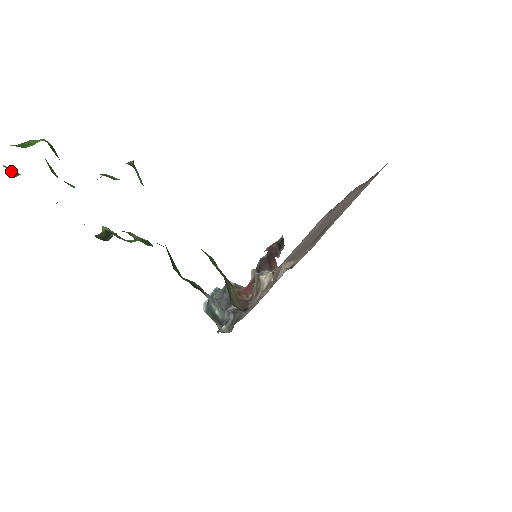
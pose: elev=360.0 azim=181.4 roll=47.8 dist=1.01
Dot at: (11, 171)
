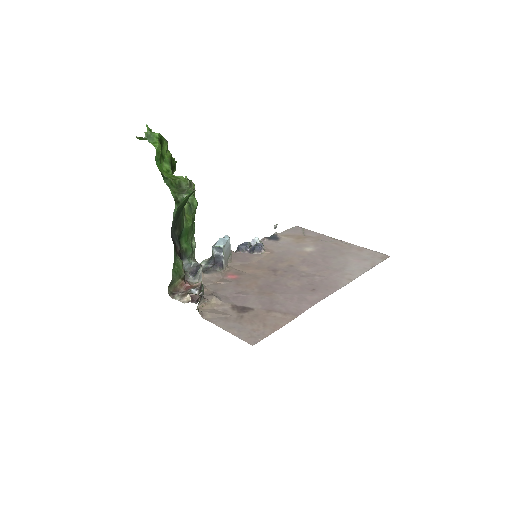
Dot at: (148, 130)
